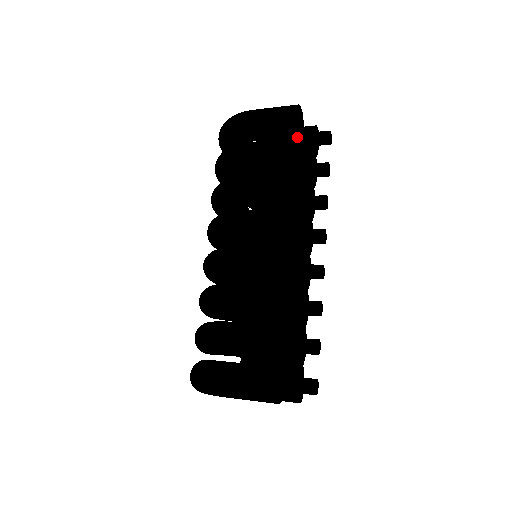
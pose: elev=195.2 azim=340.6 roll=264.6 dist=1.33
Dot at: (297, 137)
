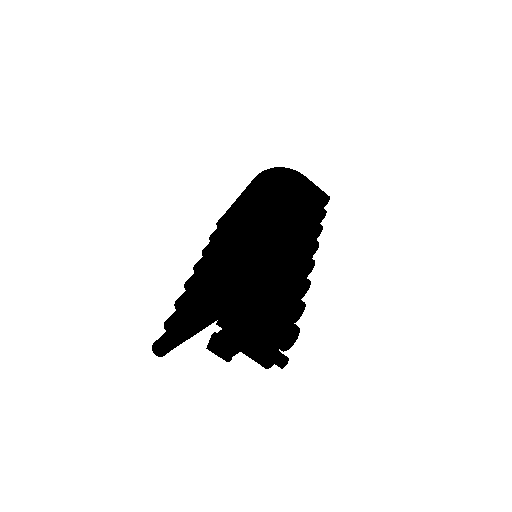
Dot at: occluded
